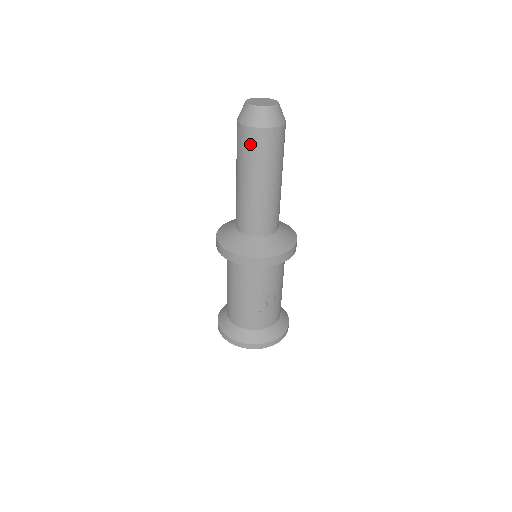
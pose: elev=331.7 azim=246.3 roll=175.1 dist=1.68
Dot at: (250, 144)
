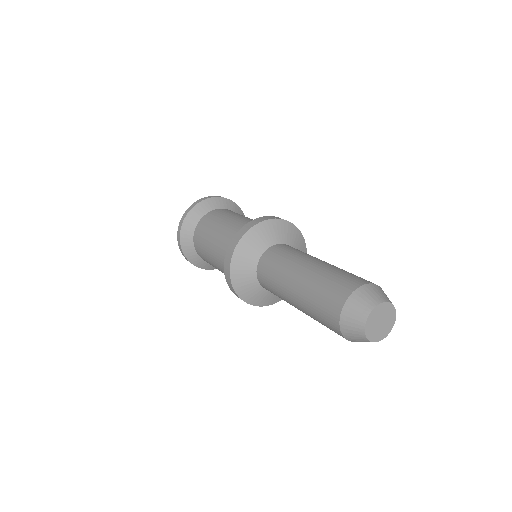
Dot at: occluded
